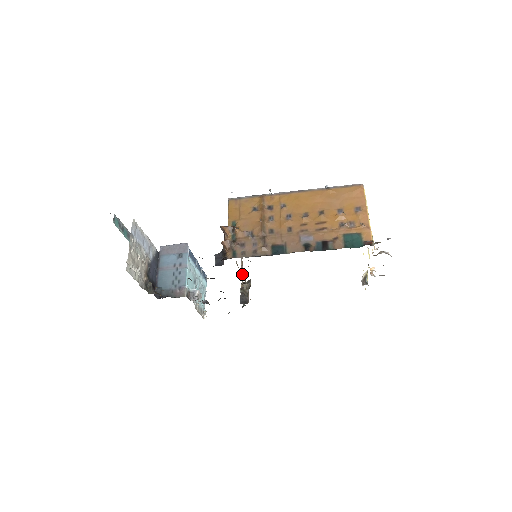
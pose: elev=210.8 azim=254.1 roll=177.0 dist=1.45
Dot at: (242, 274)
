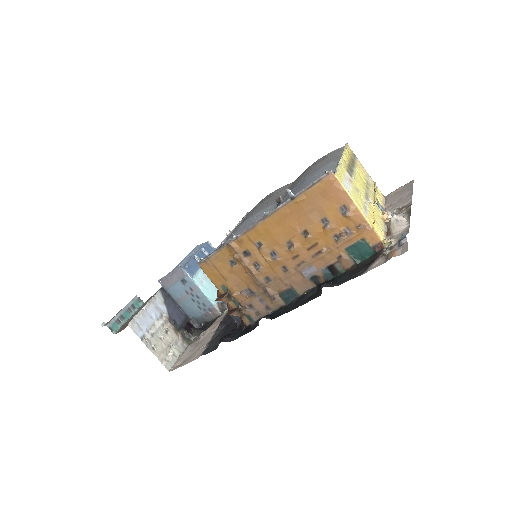
Dot at: occluded
